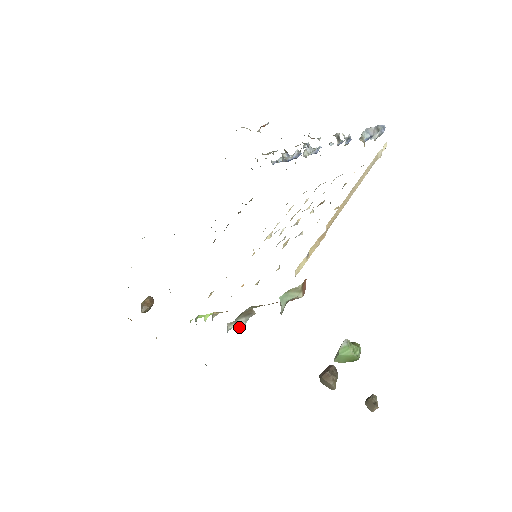
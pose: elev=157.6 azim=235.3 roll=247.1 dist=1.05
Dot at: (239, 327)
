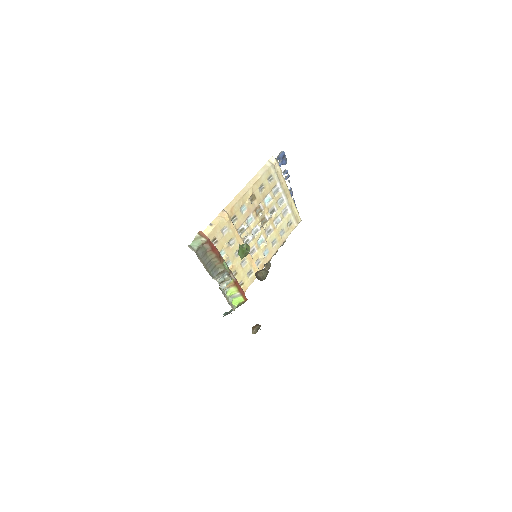
Dot at: (217, 279)
